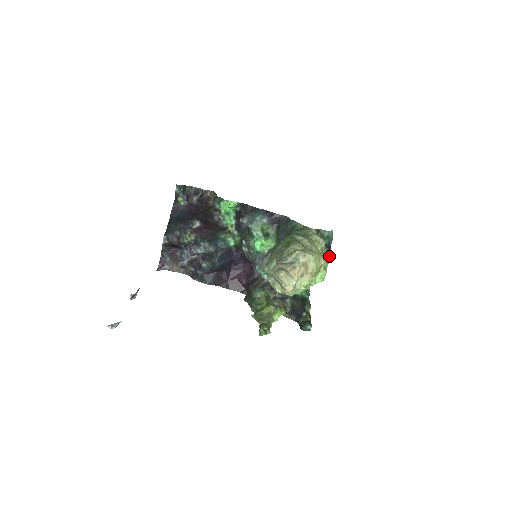
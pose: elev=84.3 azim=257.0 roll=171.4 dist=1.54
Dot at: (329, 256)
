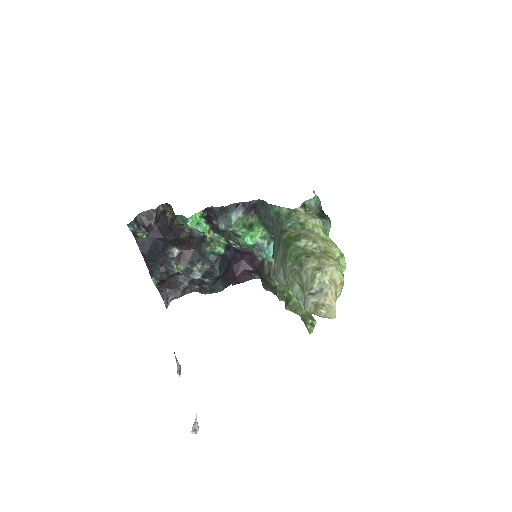
Dot at: (329, 225)
